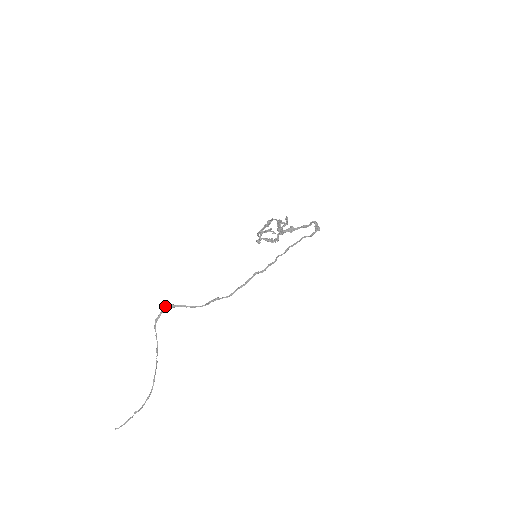
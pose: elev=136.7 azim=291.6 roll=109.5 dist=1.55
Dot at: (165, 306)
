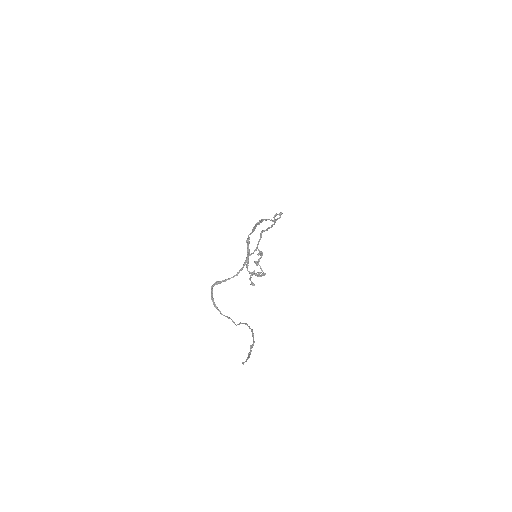
Dot at: (212, 285)
